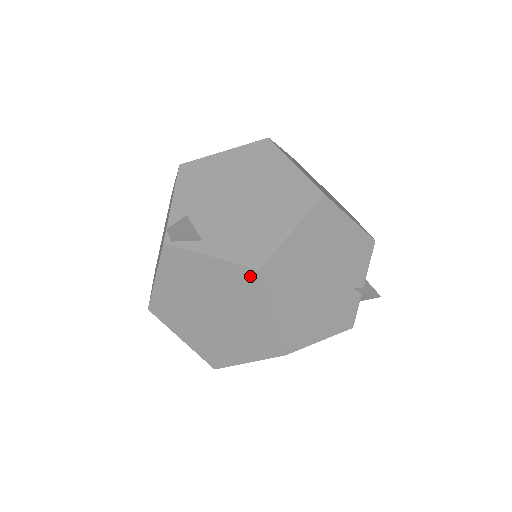
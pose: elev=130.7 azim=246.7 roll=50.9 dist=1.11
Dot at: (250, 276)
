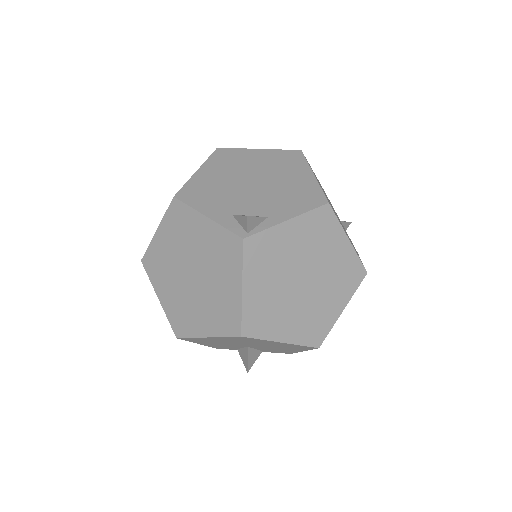
Dot at: (324, 215)
